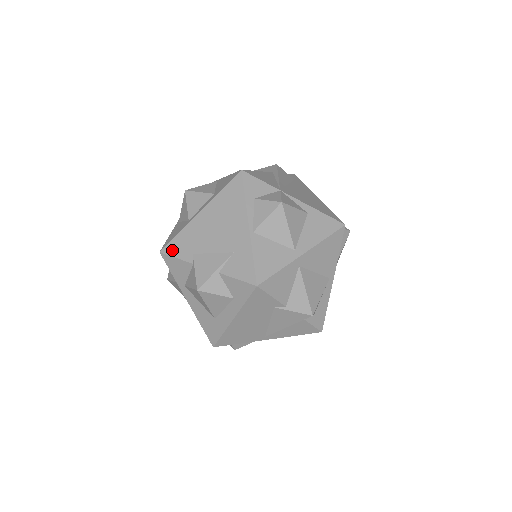
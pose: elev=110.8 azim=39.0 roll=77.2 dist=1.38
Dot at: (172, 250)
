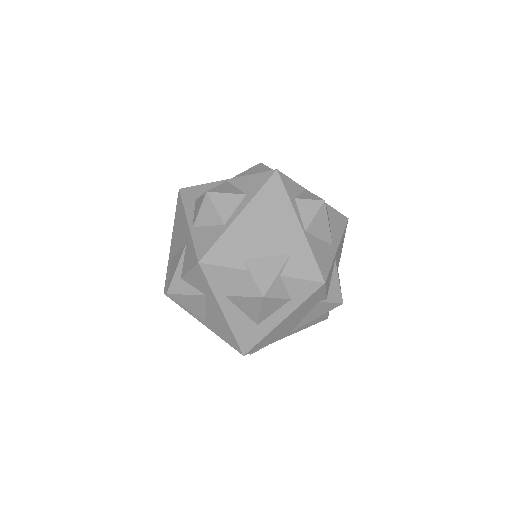
Dot at: (215, 258)
